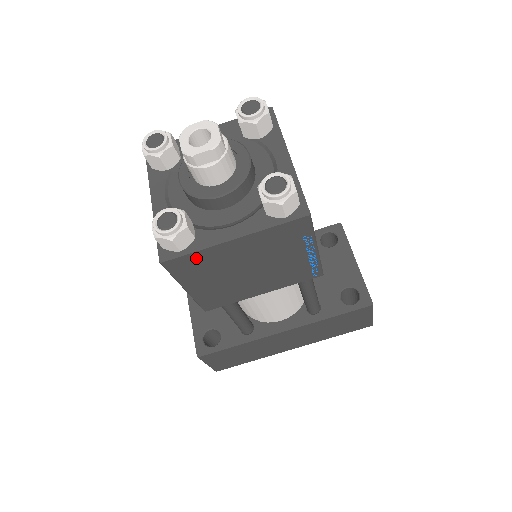
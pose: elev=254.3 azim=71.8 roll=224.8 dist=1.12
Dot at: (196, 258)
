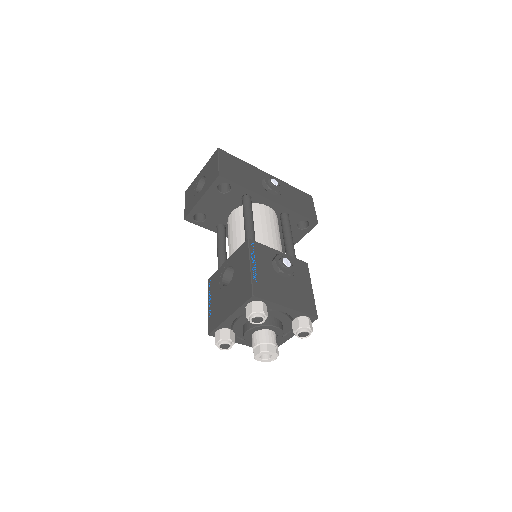
Dot at: occluded
